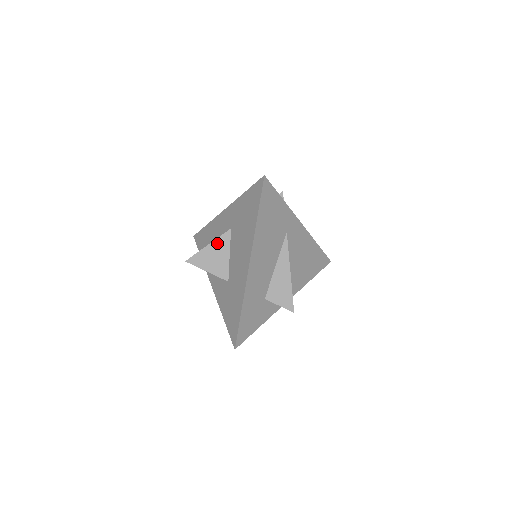
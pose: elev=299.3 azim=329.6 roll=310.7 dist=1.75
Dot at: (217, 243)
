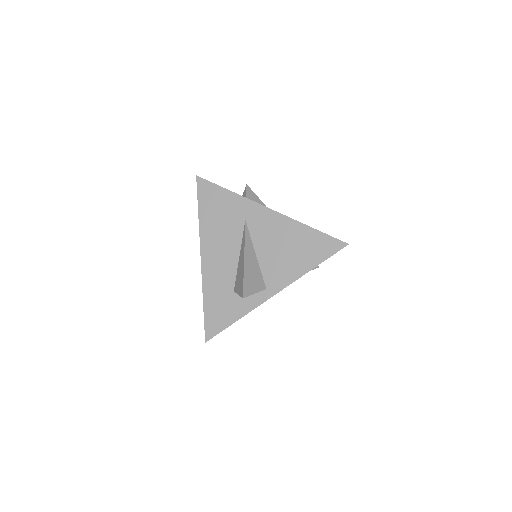
Dot at: occluded
